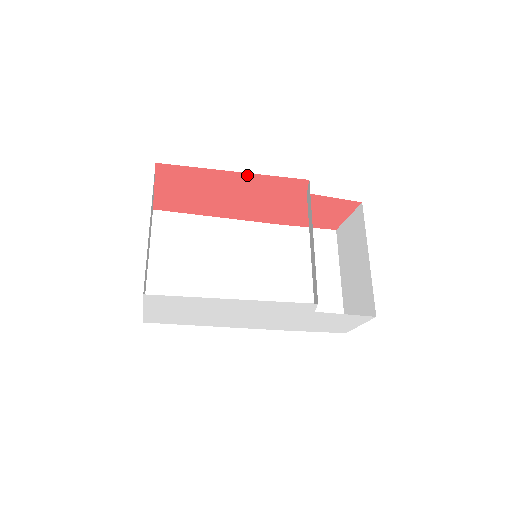
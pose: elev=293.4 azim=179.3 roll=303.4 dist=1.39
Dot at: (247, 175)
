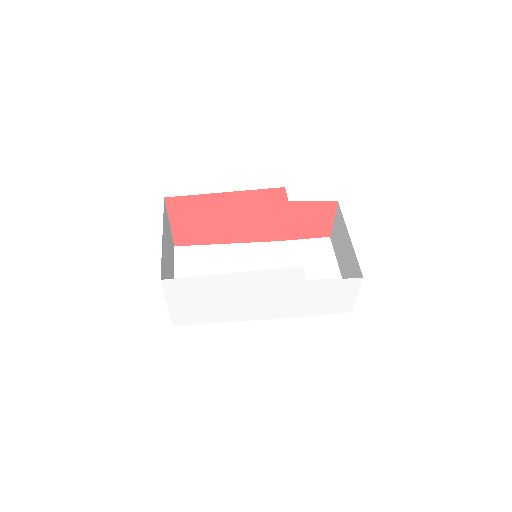
Dot at: (235, 194)
